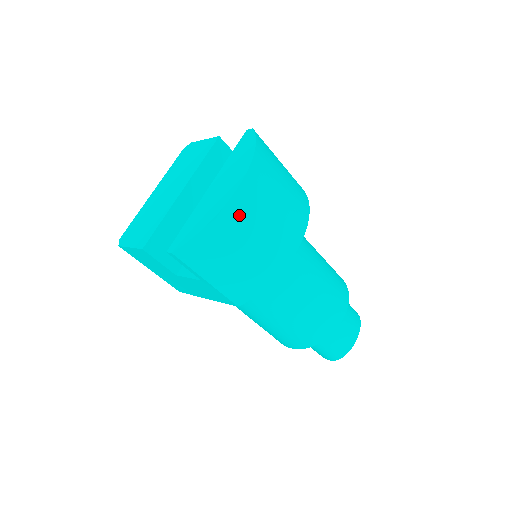
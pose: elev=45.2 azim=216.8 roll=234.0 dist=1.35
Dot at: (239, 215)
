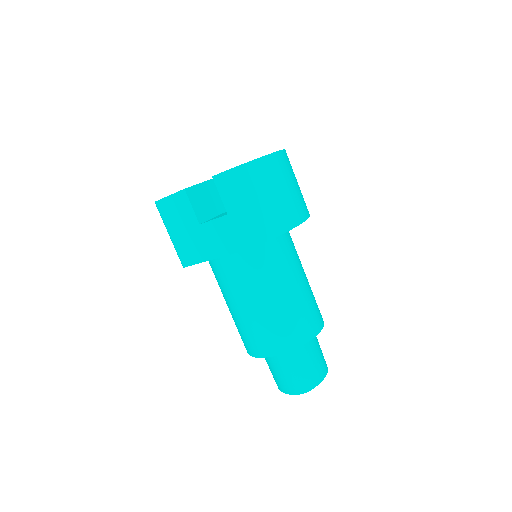
Dot at: (271, 169)
